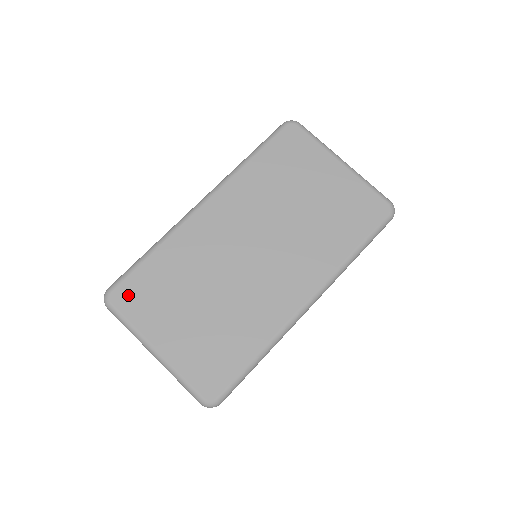
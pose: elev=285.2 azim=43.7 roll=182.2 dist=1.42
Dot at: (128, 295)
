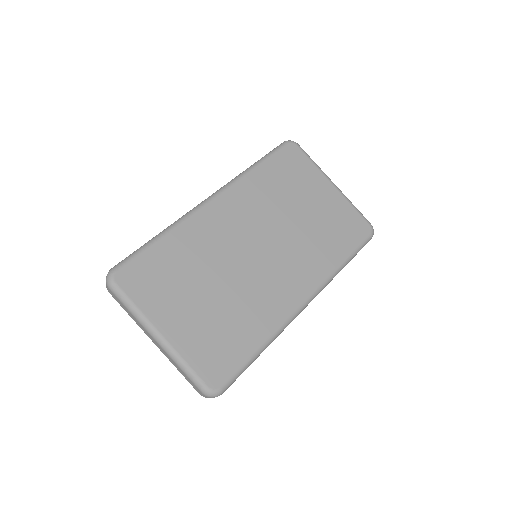
Dot at: (135, 277)
